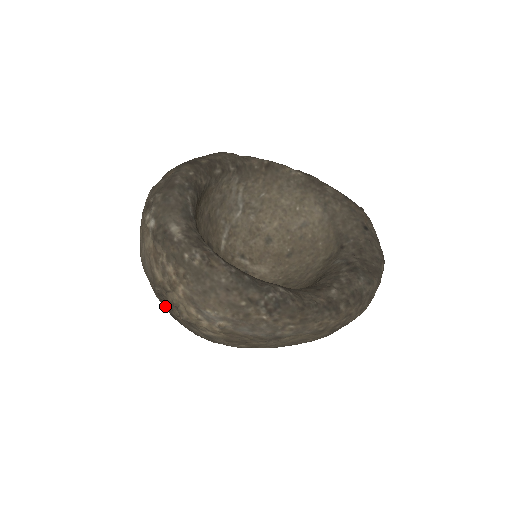
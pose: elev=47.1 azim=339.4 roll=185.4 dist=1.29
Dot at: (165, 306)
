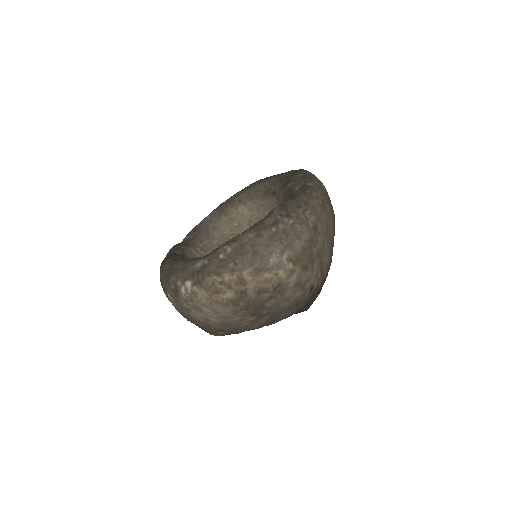
Dot at: (260, 312)
